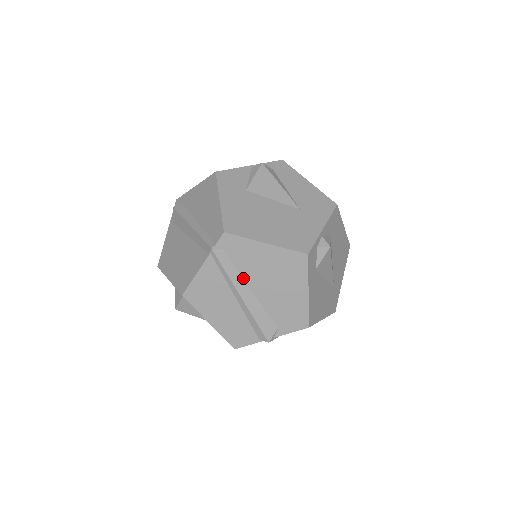
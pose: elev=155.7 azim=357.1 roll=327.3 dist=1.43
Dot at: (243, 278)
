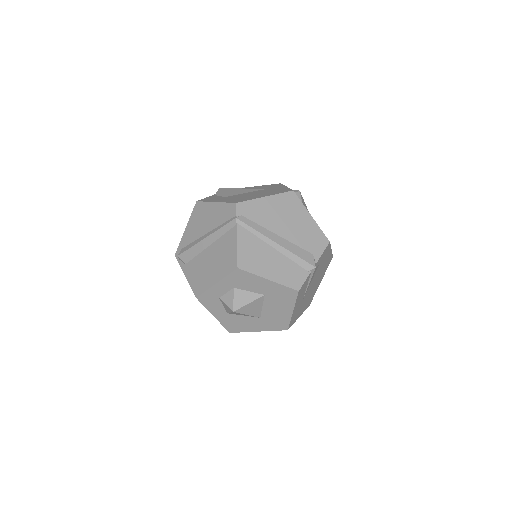
Dot at: (268, 229)
